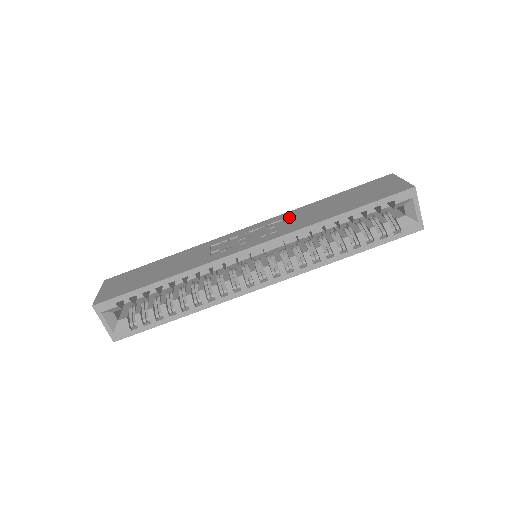
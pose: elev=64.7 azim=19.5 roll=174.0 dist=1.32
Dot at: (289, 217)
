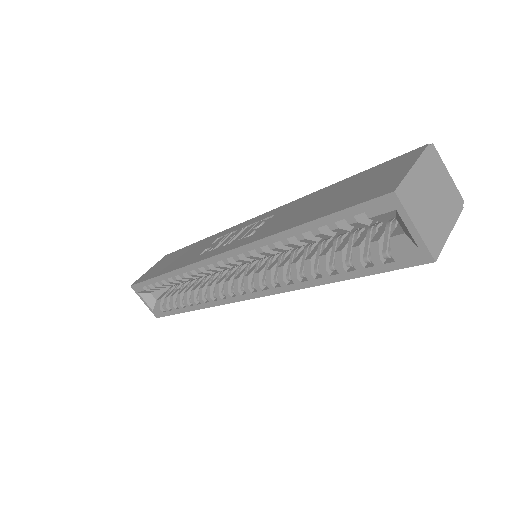
Dot at: (279, 213)
